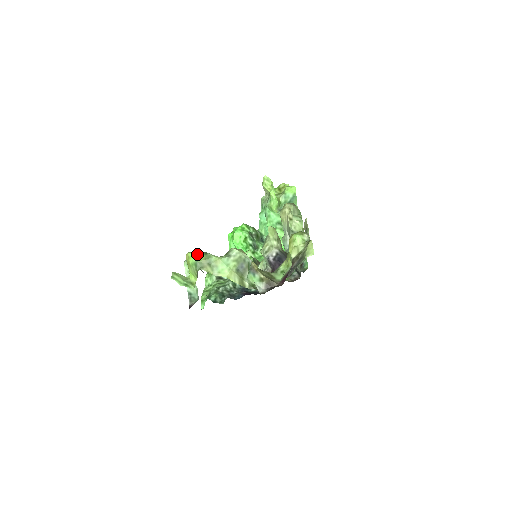
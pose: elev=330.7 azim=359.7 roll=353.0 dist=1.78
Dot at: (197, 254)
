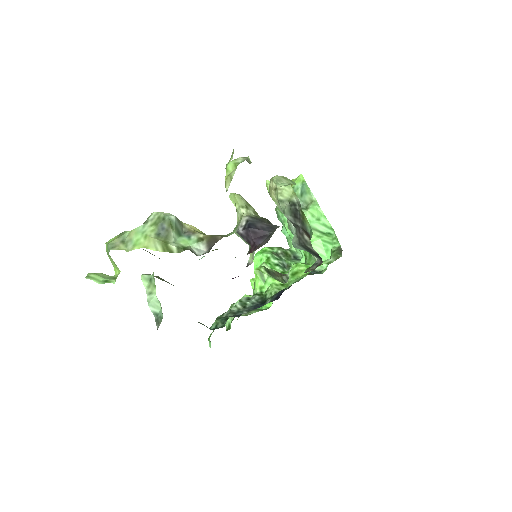
Dot at: (112, 238)
